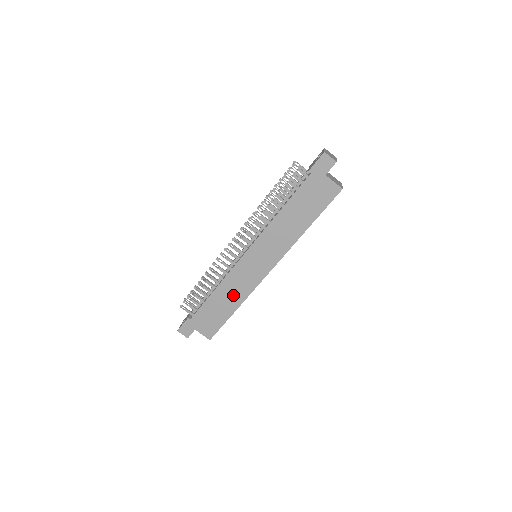
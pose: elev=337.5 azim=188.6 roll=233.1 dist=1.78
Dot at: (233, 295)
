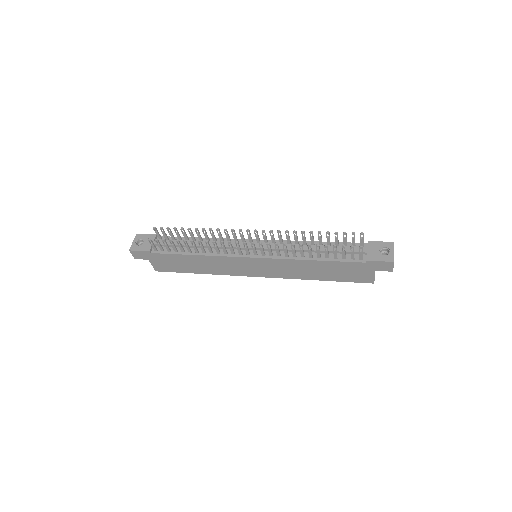
Dot at: (209, 267)
